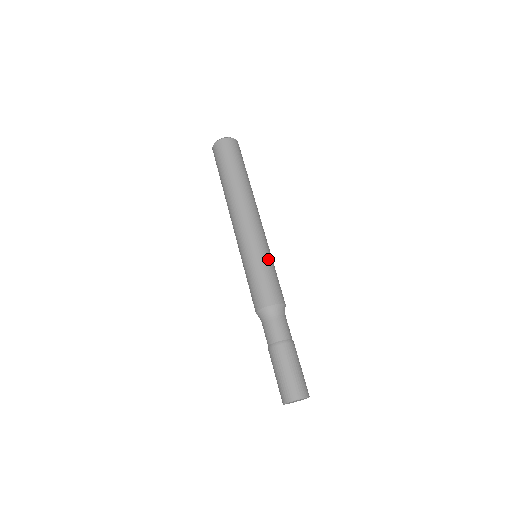
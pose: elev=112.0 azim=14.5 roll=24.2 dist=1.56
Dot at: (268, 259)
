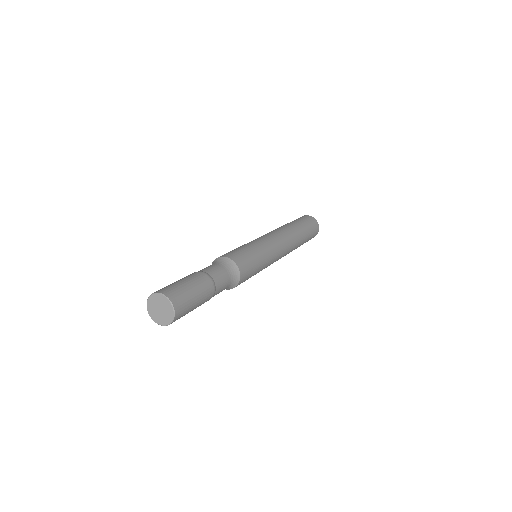
Dot at: (263, 253)
